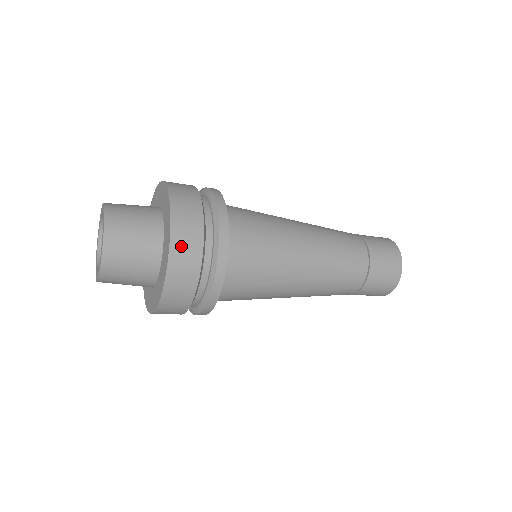
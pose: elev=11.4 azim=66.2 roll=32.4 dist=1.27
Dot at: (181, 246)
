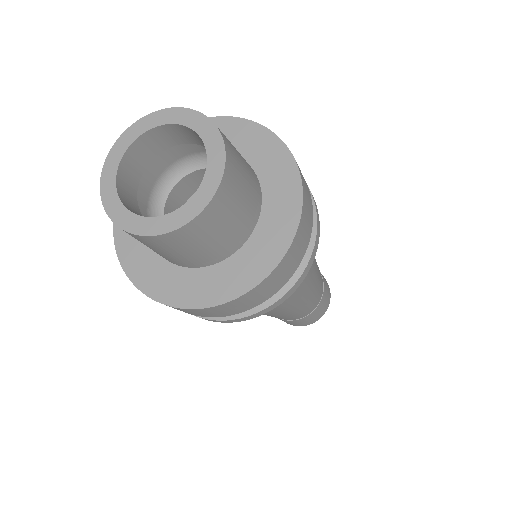
Dot at: (287, 263)
